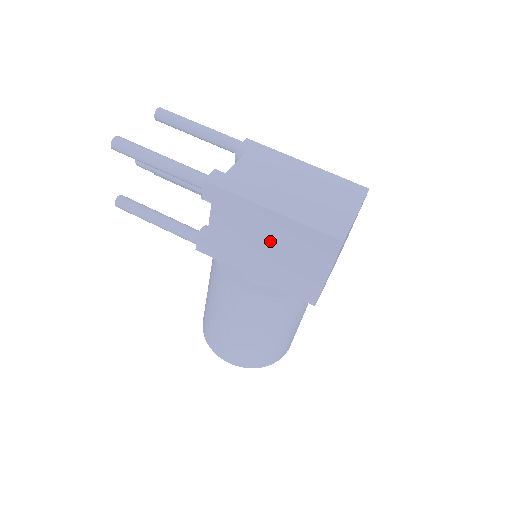
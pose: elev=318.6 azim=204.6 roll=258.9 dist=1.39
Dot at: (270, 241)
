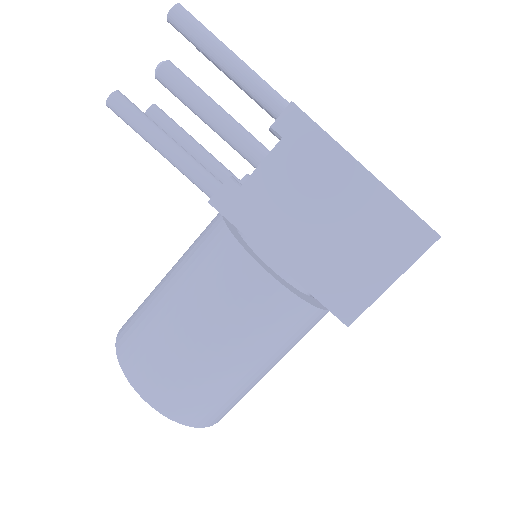
Dot at: (338, 214)
